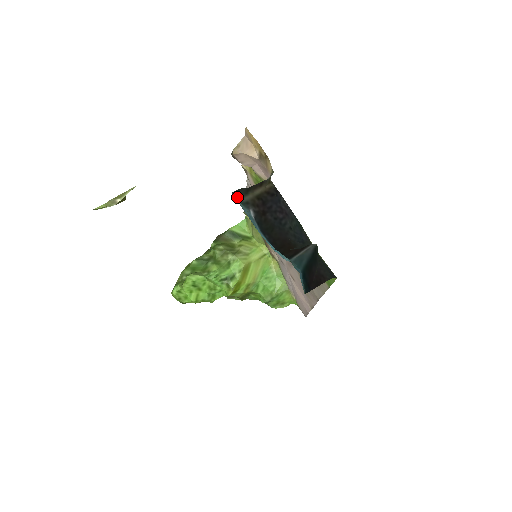
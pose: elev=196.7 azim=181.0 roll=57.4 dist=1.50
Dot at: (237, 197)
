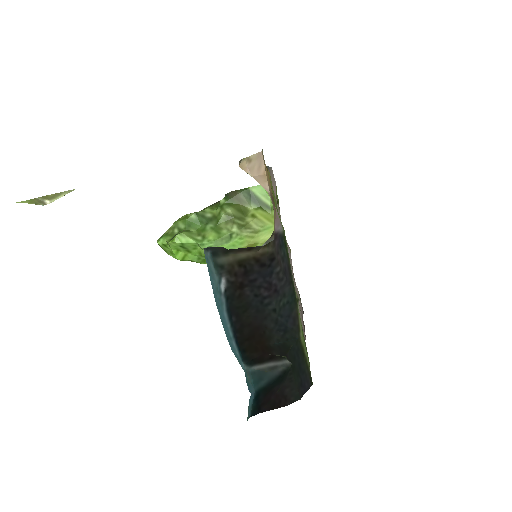
Dot at: (211, 252)
